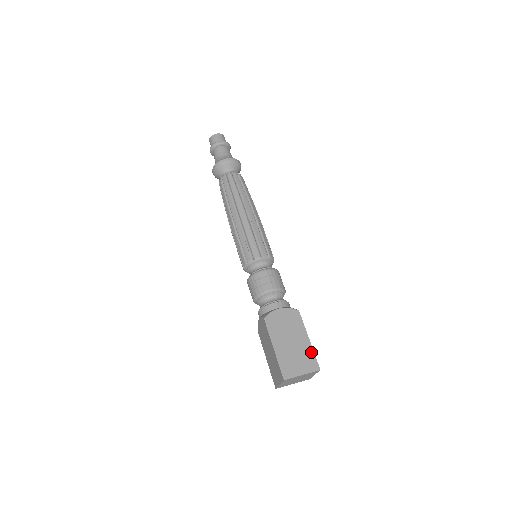
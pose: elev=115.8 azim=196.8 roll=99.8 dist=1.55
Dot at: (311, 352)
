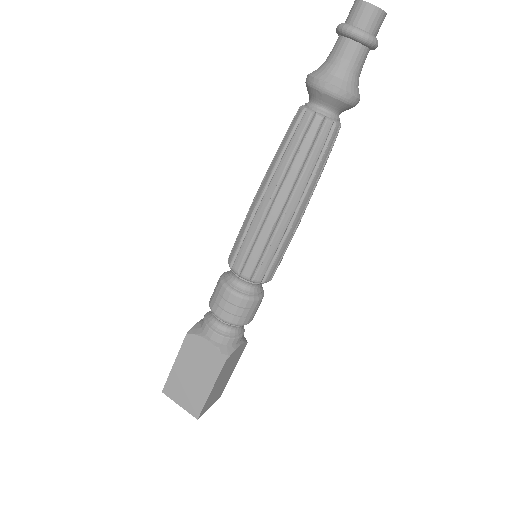
Dot at: (202, 401)
